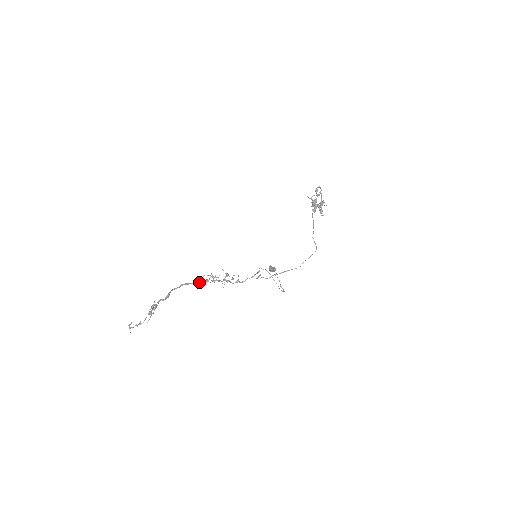
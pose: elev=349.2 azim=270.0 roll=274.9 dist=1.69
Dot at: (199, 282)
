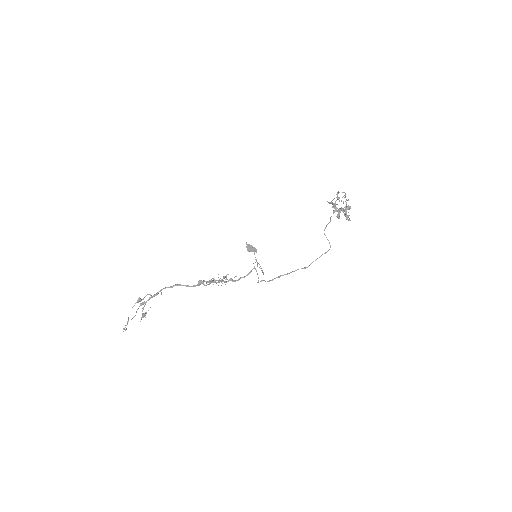
Dot at: occluded
